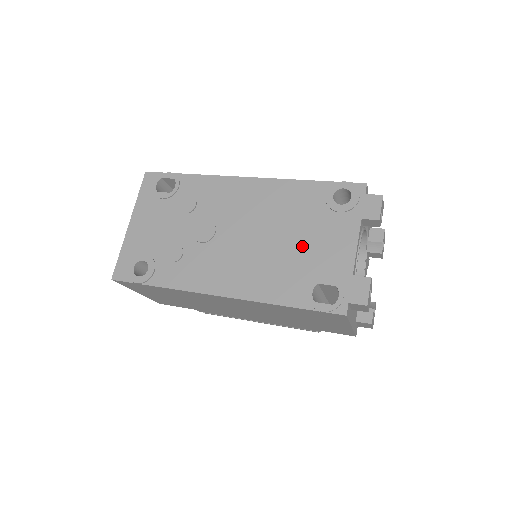
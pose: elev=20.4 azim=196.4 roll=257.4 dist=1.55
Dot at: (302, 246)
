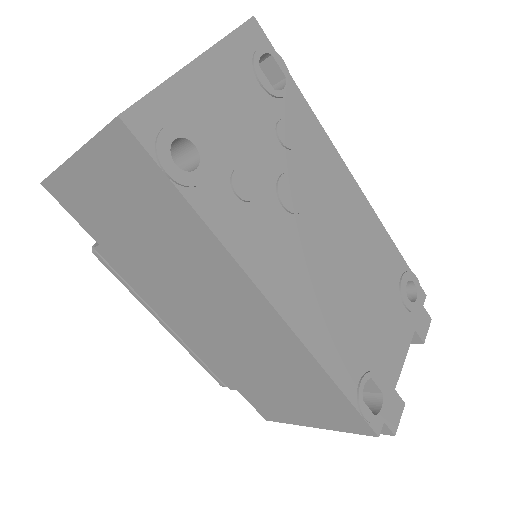
Dot at: (371, 317)
